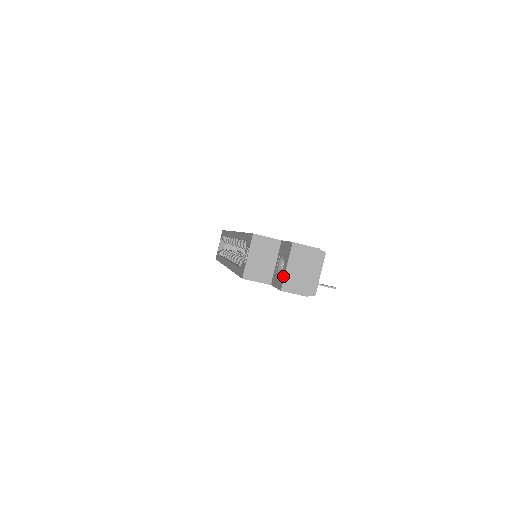
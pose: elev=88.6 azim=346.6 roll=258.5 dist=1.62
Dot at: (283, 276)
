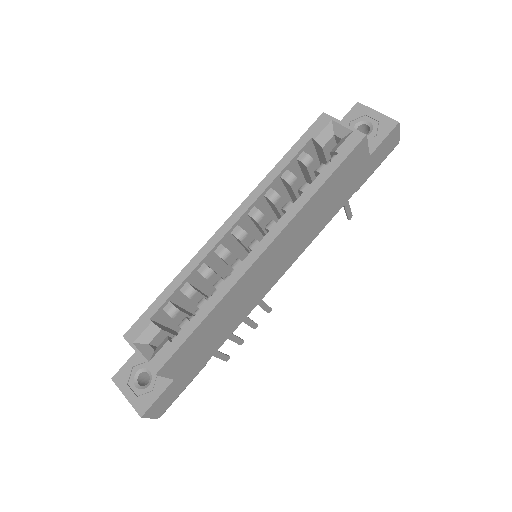
Dot at: (384, 118)
